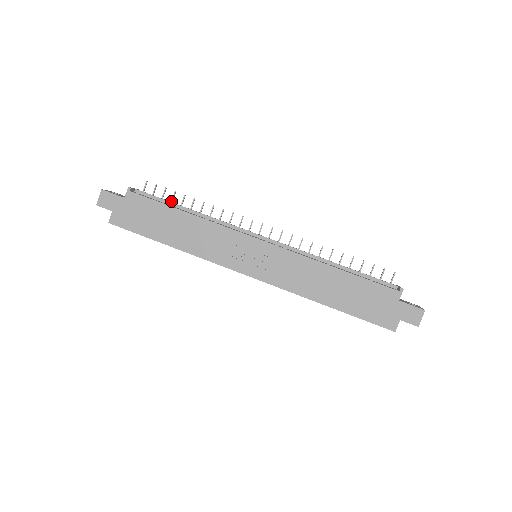
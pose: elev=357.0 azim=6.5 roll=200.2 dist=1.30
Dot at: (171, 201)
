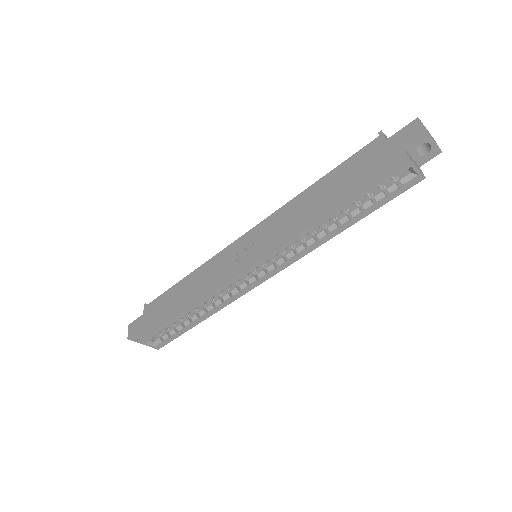
Dot at: occluded
